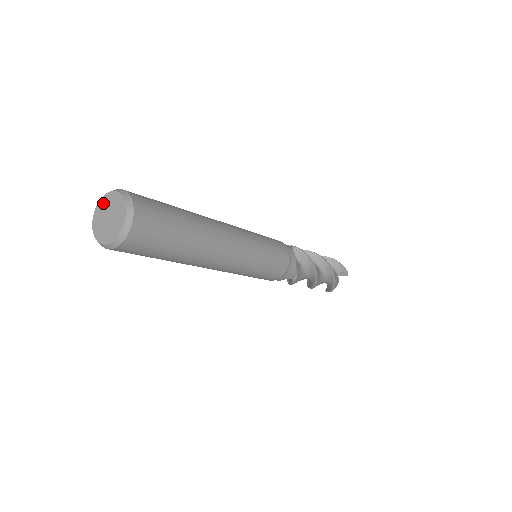
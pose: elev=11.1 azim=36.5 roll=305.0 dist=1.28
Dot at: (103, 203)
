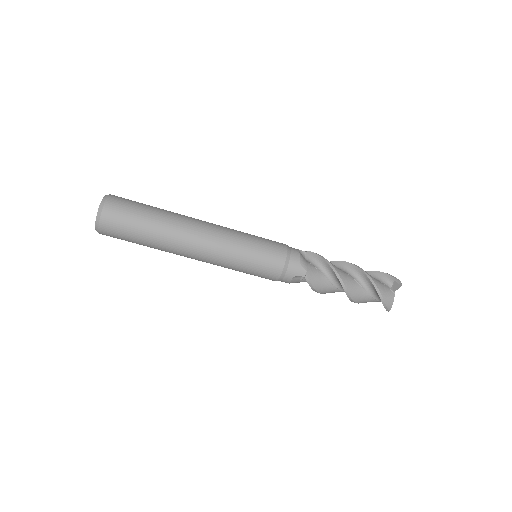
Dot at: occluded
